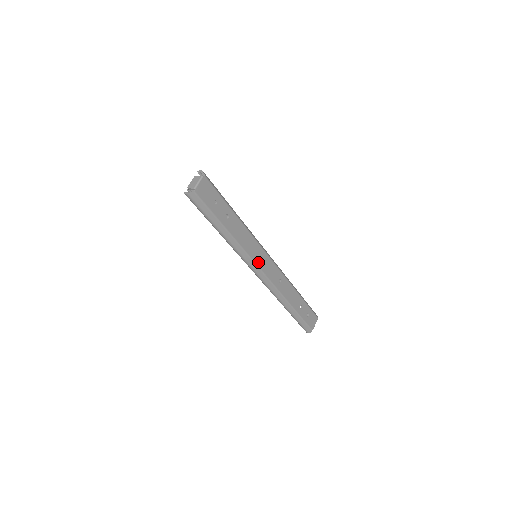
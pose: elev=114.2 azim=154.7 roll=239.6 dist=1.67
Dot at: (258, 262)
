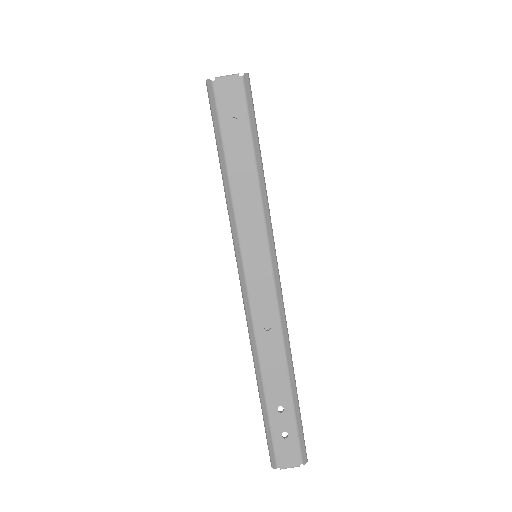
Dot at: (248, 261)
